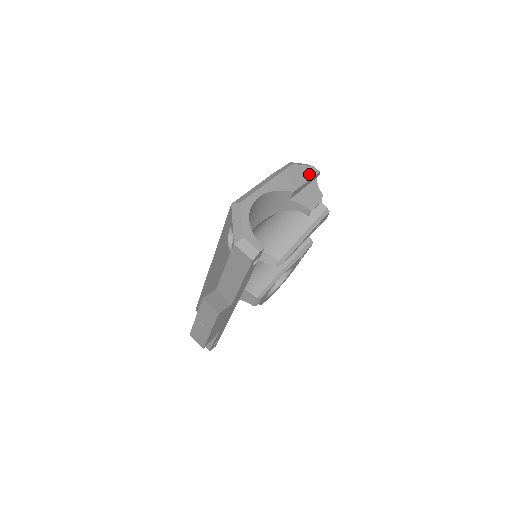
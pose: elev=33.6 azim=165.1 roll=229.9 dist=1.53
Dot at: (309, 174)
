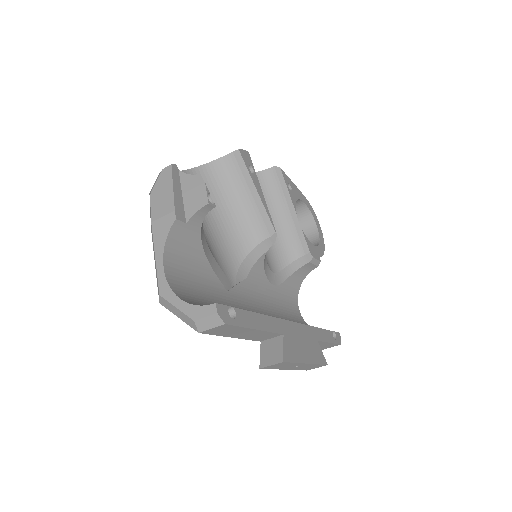
Dot at: (167, 182)
